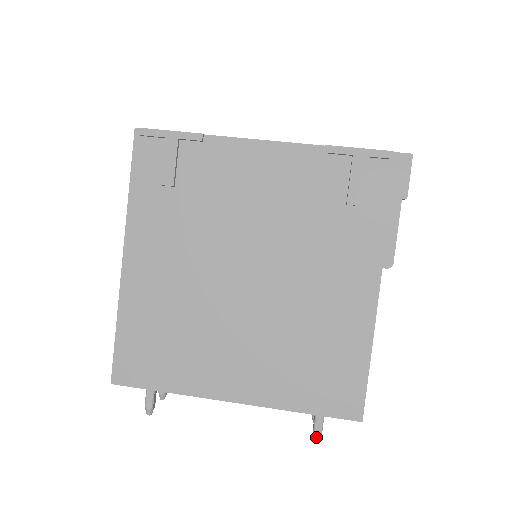
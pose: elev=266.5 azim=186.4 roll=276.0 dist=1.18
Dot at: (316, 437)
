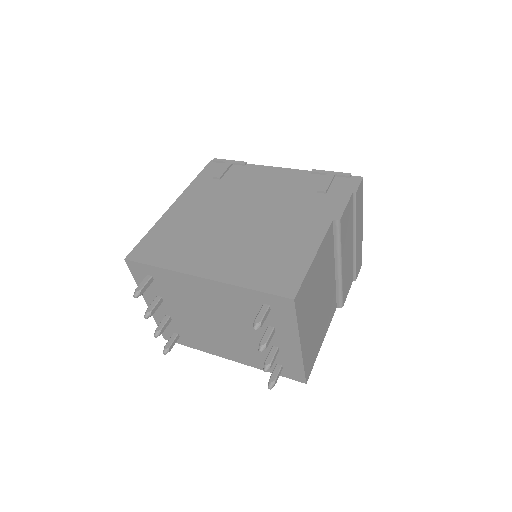
Dot at: (255, 324)
